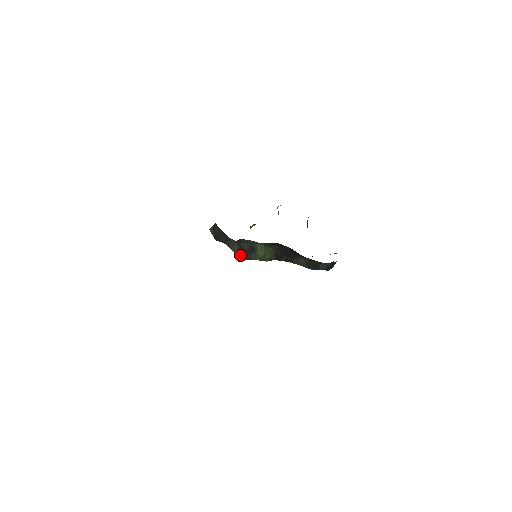
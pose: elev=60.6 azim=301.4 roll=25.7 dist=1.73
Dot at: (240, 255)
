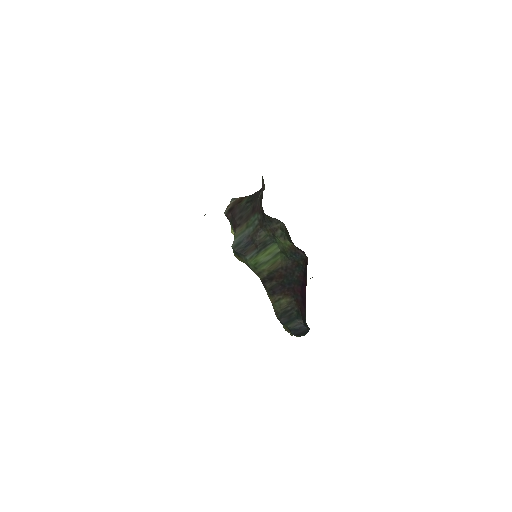
Dot at: (240, 243)
